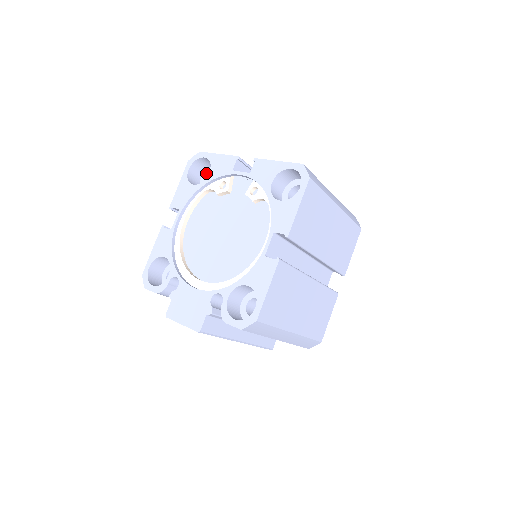
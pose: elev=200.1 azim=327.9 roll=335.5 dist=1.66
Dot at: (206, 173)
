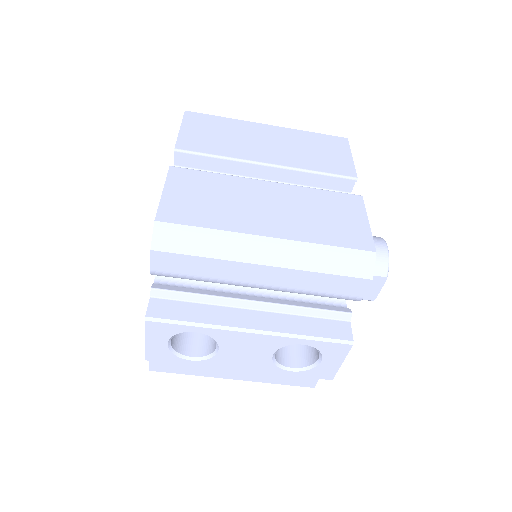
Dot at: occluded
